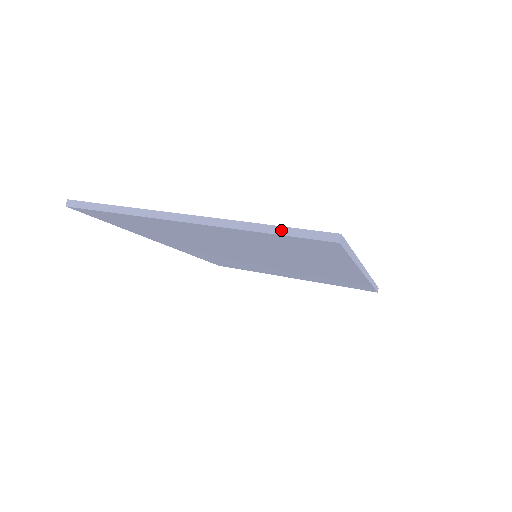
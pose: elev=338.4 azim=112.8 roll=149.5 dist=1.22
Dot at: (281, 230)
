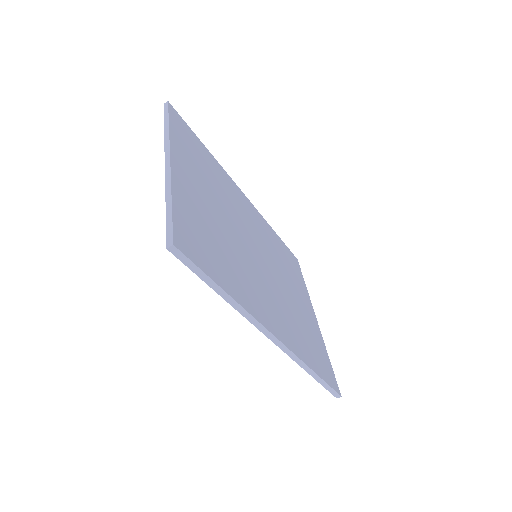
Dot at: (169, 211)
